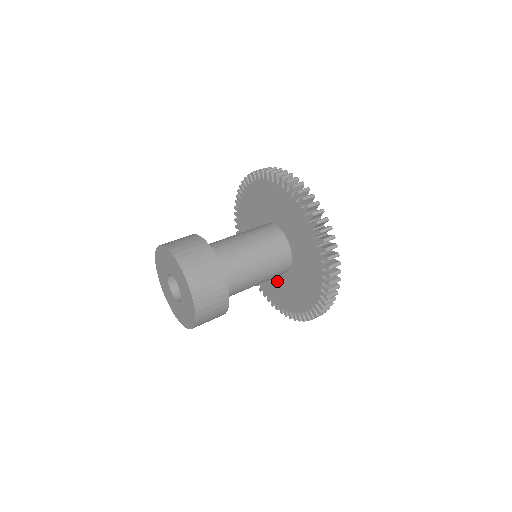
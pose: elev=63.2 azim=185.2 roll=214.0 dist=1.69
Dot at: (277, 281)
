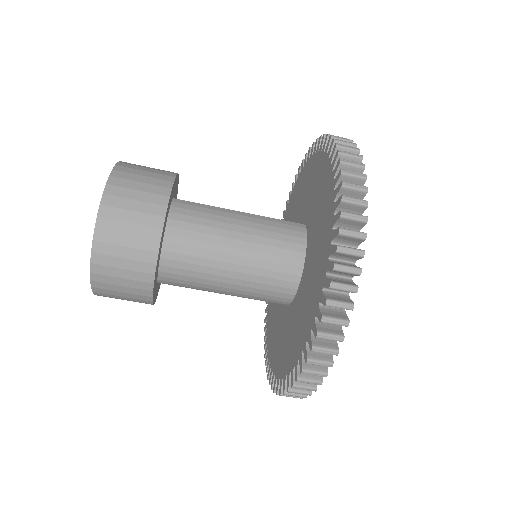
Dot at: occluded
